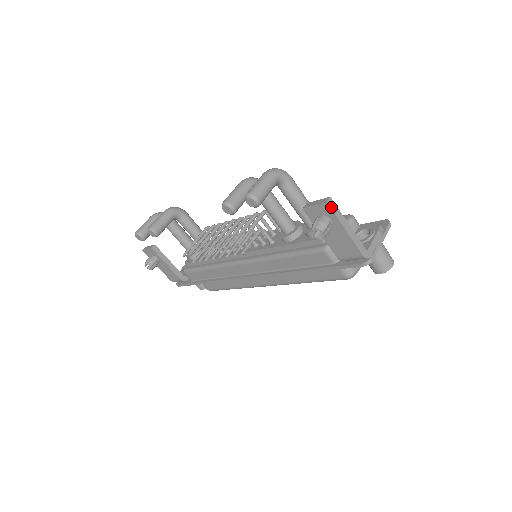
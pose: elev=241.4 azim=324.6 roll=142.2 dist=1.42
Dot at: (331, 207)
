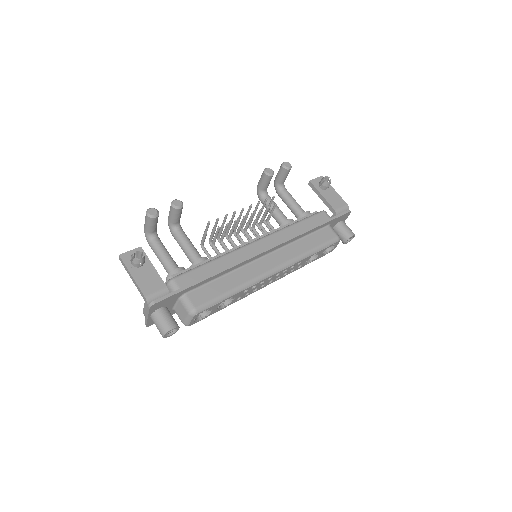
Dot at: occluded
